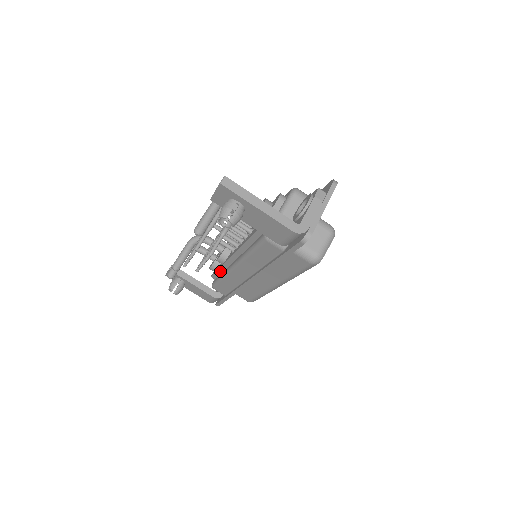
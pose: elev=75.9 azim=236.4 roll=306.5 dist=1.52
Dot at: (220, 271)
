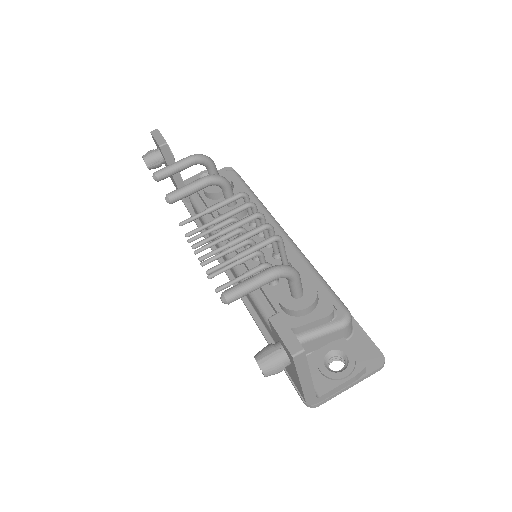
Dot at: occluded
